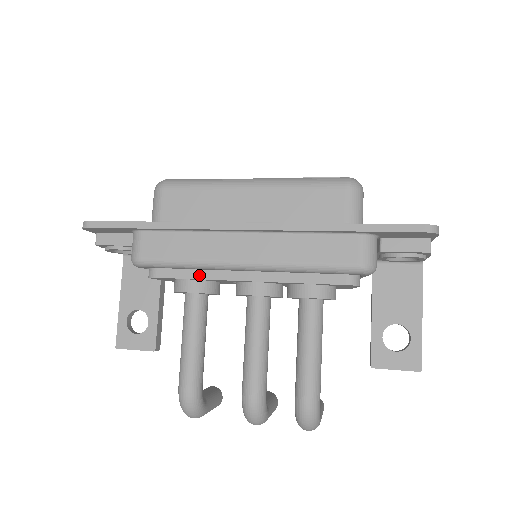
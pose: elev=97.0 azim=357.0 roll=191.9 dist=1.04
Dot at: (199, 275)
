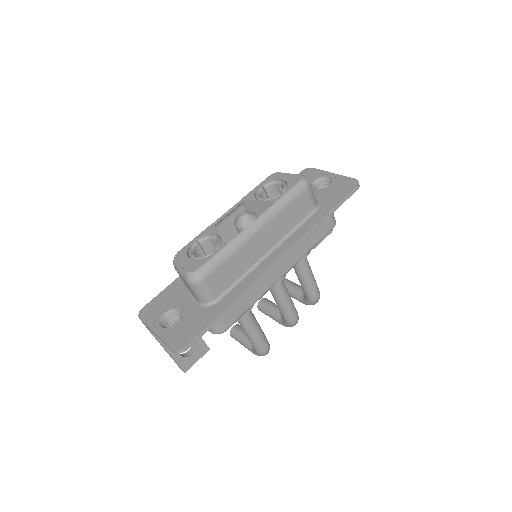
Dot at: occluded
